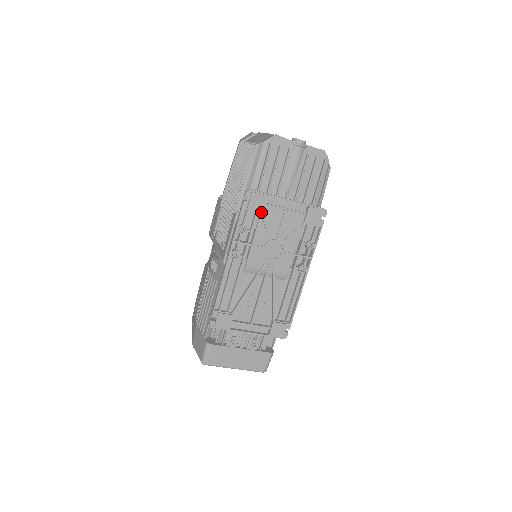
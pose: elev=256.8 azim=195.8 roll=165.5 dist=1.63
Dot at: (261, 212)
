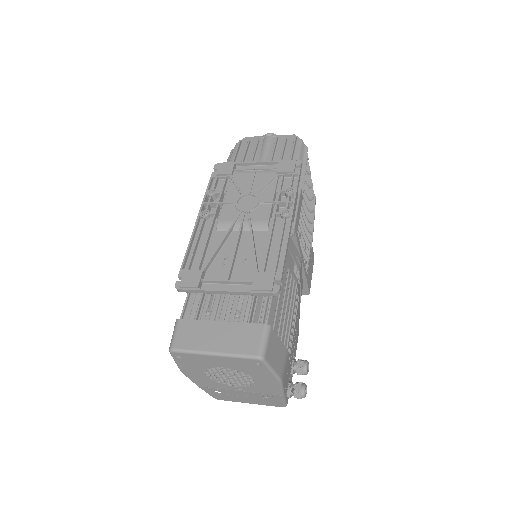
Dot at: (230, 176)
